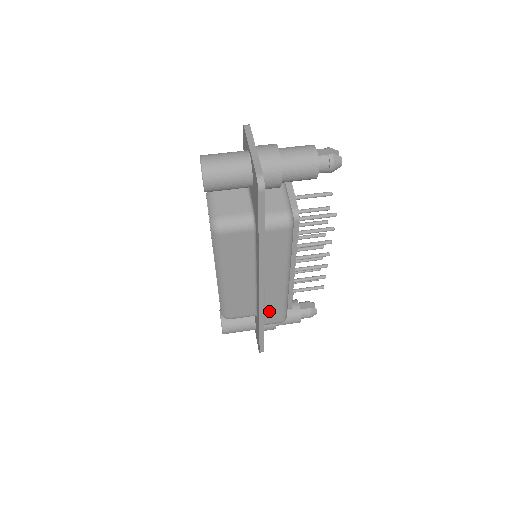
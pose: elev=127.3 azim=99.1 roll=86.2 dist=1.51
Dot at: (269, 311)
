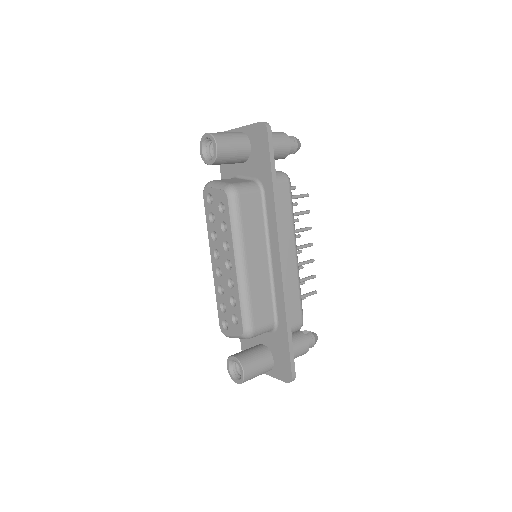
Dot at: (289, 304)
